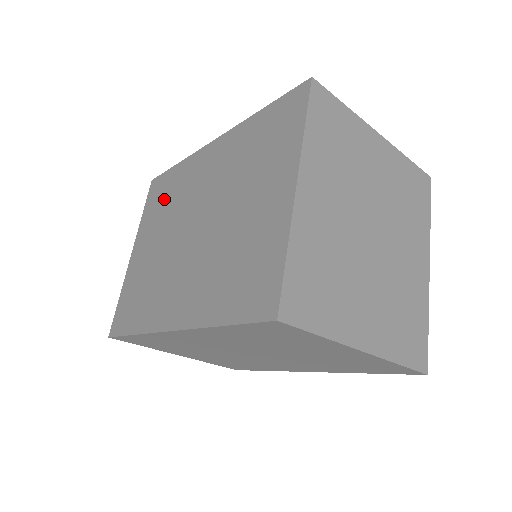
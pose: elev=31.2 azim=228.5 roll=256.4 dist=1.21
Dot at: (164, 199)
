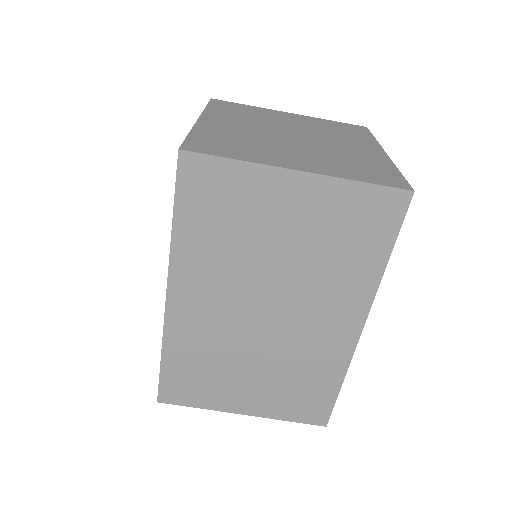
Dot at: occluded
